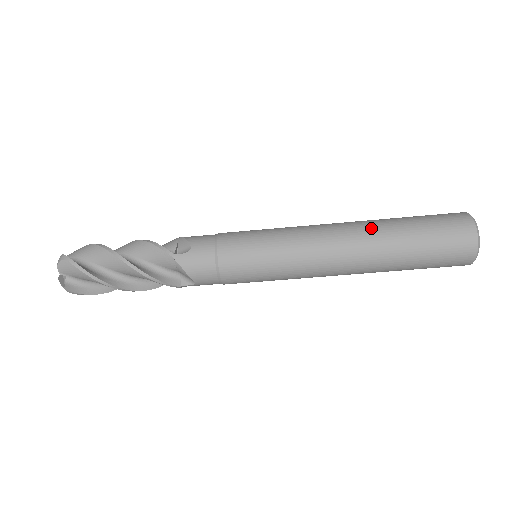
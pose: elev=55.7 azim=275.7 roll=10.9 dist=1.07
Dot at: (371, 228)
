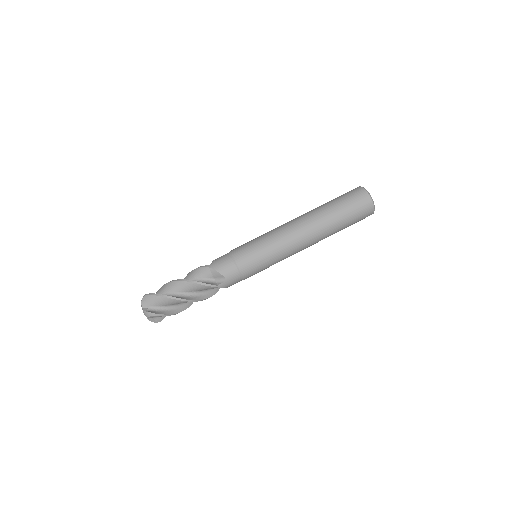
Dot at: (310, 211)
